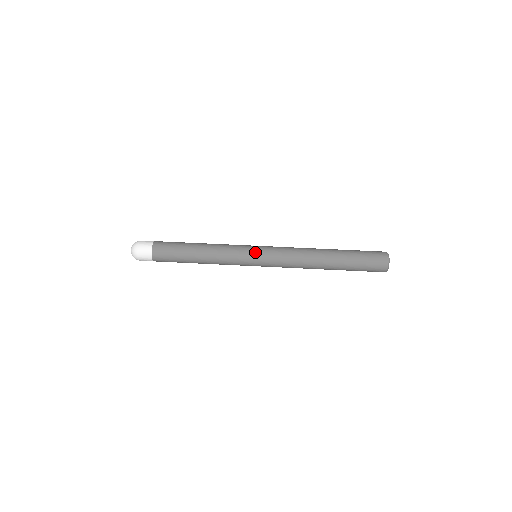
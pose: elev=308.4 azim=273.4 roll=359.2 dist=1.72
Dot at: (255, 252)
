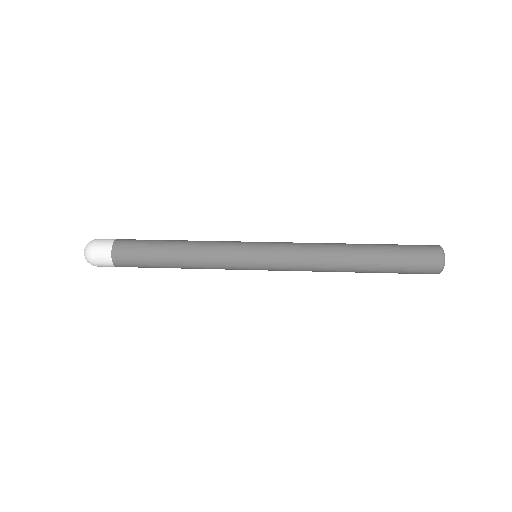
Dot at: (254, 249)
